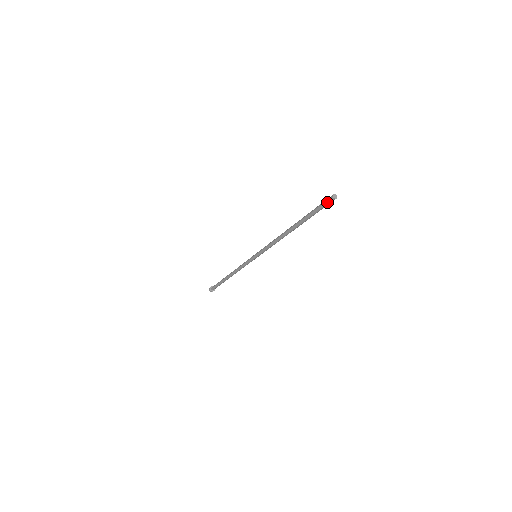
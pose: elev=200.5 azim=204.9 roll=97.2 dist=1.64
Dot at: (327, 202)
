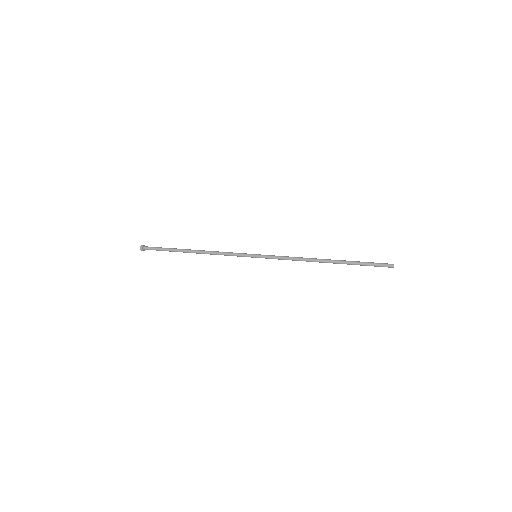
Dot at: (385, 266)
